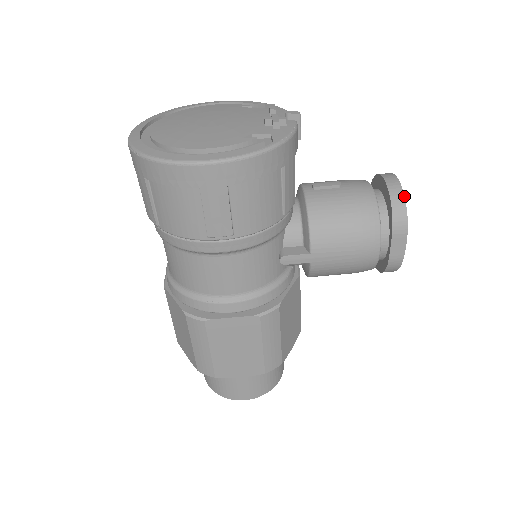
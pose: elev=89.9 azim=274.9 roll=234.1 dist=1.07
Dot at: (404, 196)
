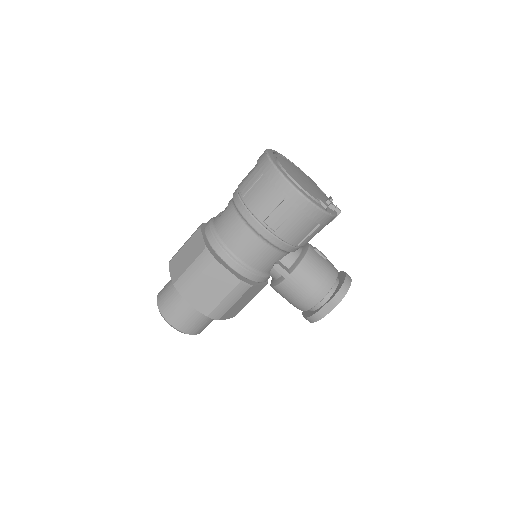
Dot at: occluded
